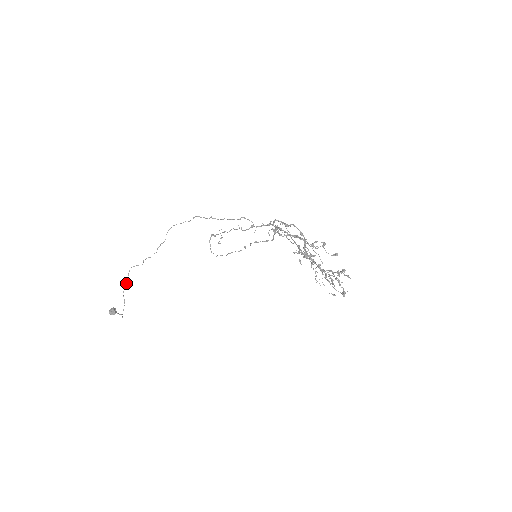
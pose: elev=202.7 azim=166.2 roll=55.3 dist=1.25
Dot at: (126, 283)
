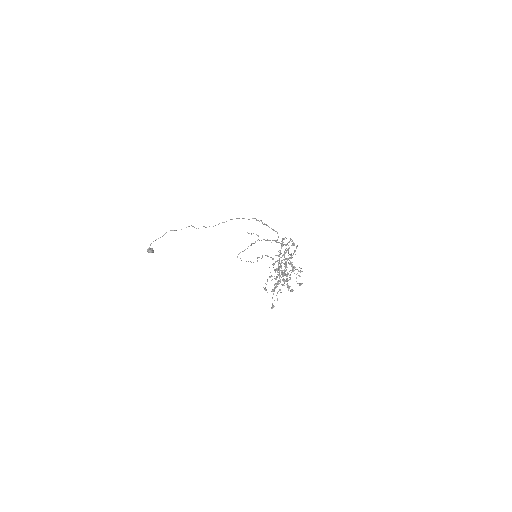
Dot at: occluded
